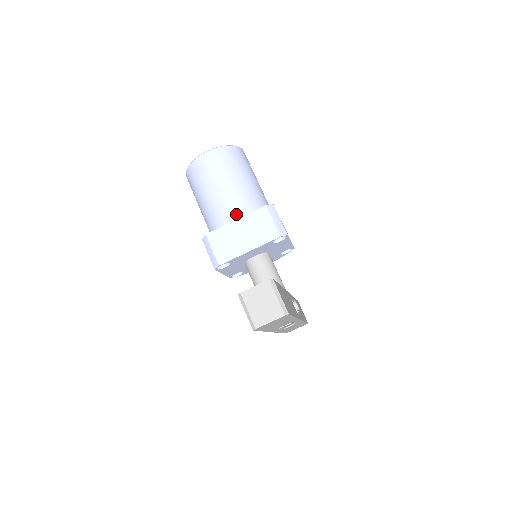
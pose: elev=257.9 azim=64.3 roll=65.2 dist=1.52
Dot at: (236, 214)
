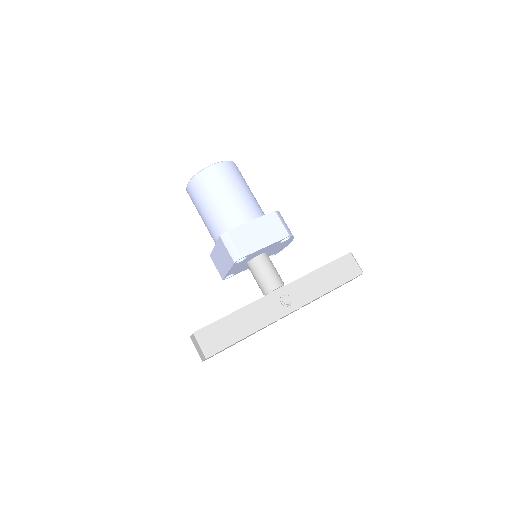
Dot at: (215, 239)
